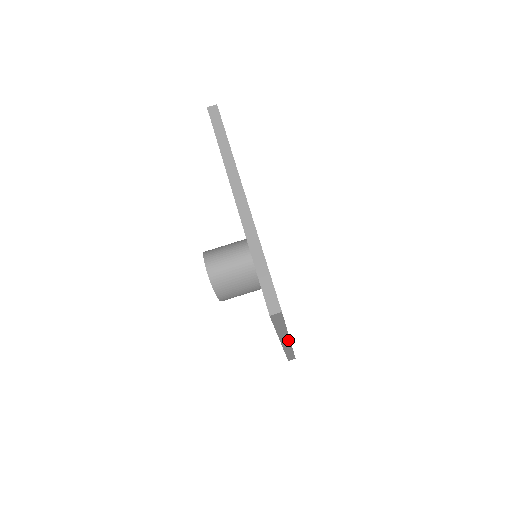
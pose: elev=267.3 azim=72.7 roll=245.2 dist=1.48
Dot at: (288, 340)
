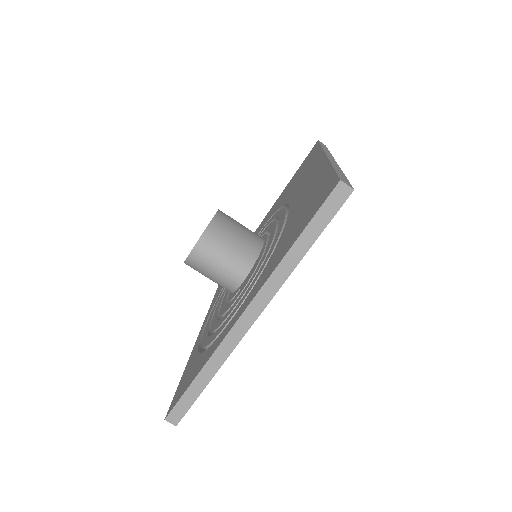
Dot at: occluded
